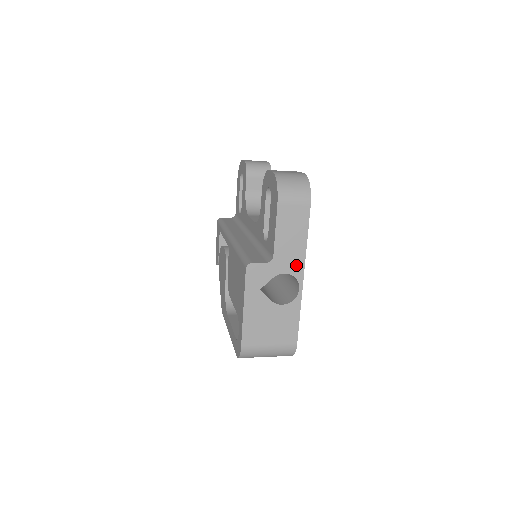
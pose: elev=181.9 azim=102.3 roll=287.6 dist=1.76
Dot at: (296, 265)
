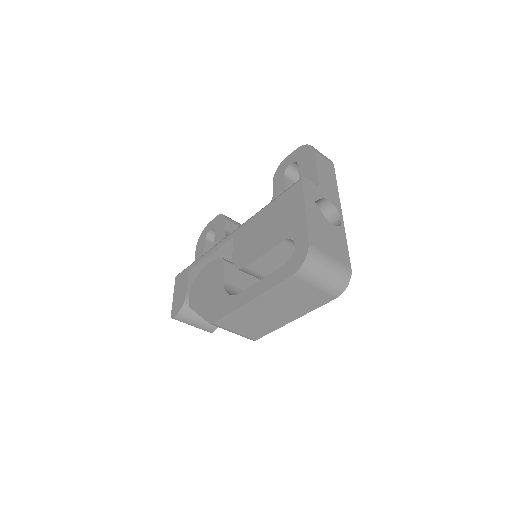
Dot at: (335, 199)
